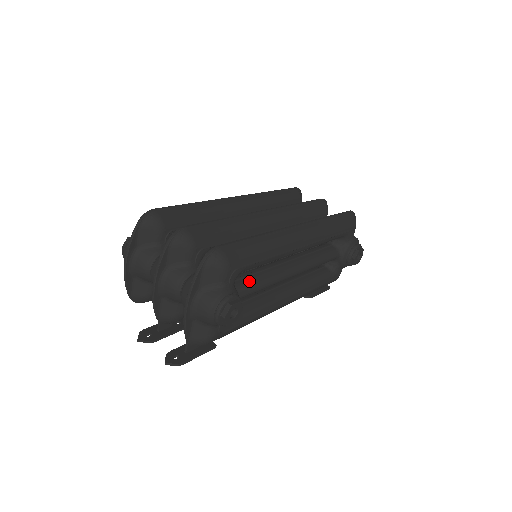
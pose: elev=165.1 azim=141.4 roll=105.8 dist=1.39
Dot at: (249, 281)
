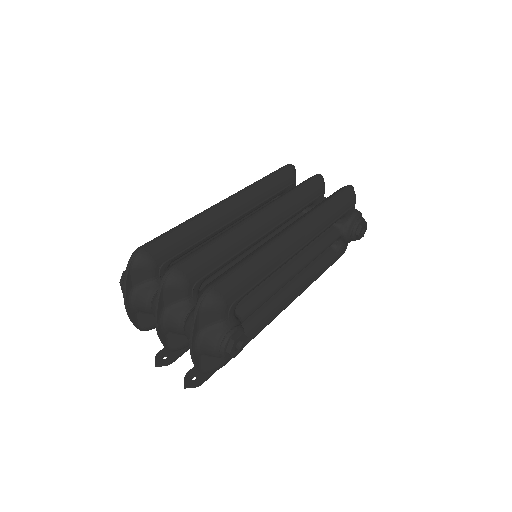
Dot at: (250, 301)
